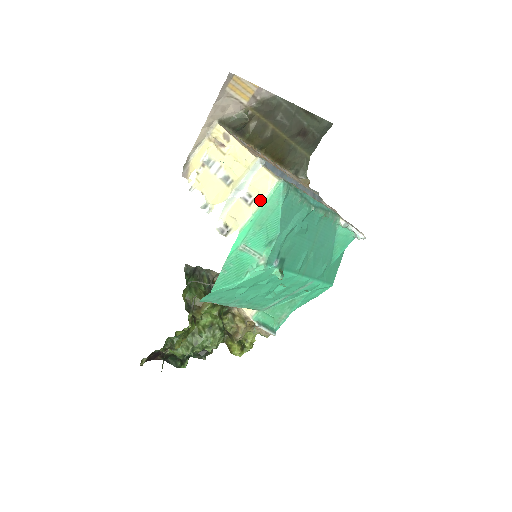
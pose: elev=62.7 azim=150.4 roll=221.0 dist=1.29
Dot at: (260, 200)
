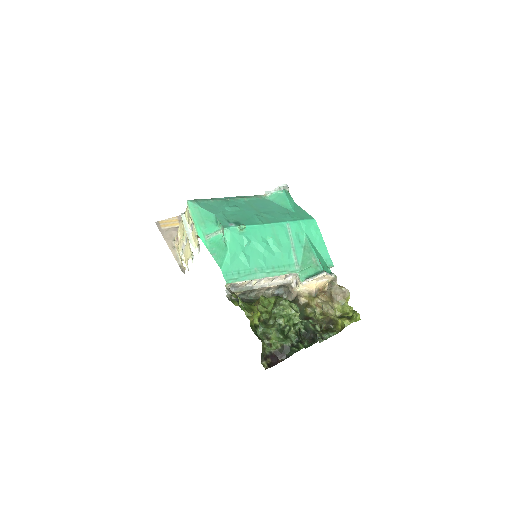
Dot at: (190, 217)
